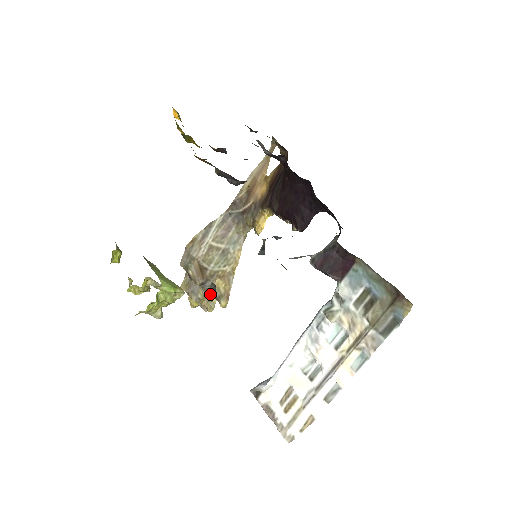
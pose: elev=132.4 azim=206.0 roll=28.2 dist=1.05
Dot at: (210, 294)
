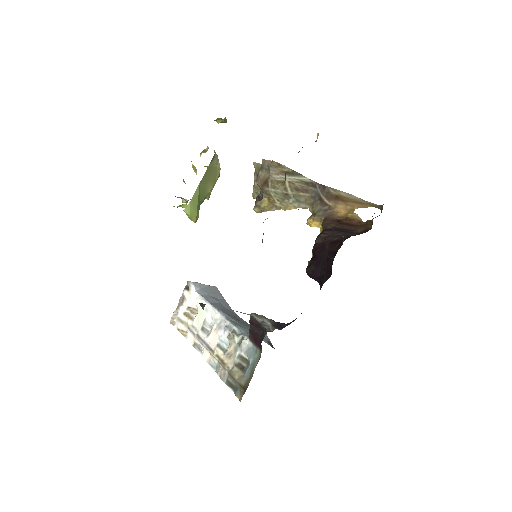
Dot at: occluded
